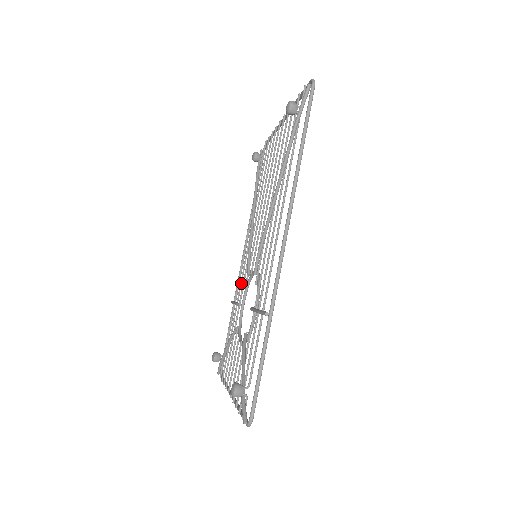
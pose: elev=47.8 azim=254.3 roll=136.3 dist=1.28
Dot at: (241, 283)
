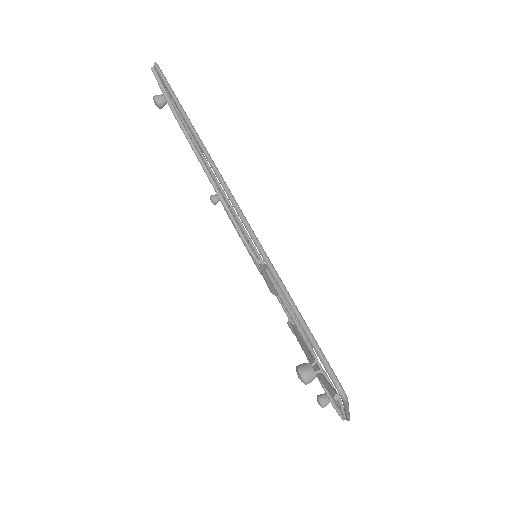
Dot at: occluded
